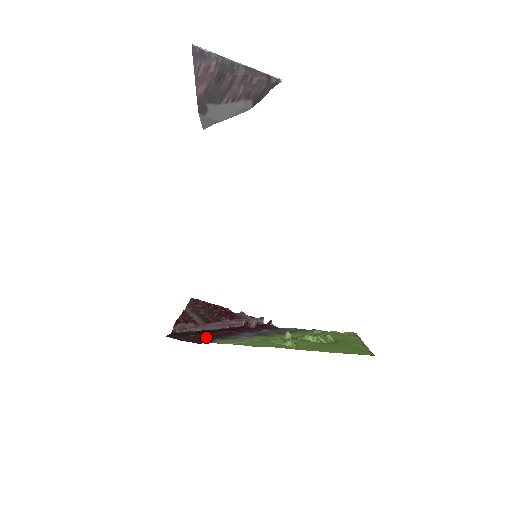
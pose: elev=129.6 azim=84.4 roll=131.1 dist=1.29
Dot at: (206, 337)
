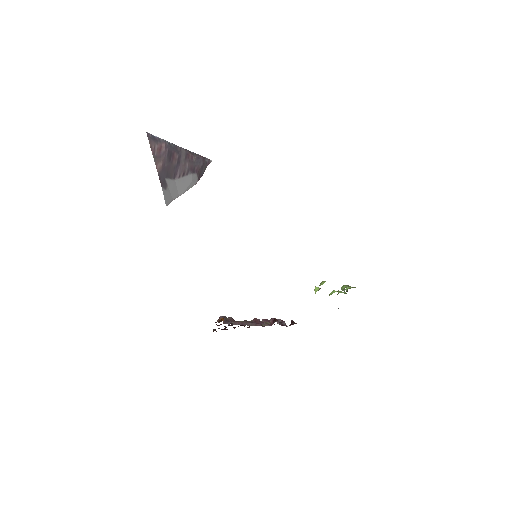
Dot at: occluded
